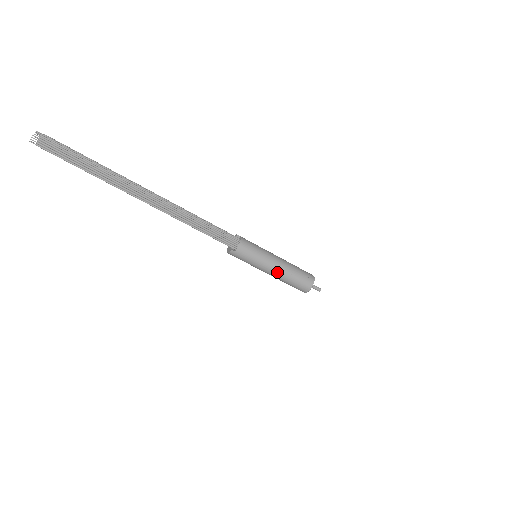
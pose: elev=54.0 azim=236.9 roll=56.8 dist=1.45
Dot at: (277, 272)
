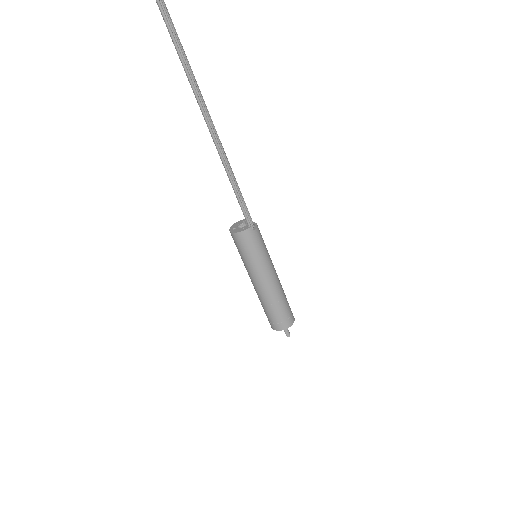
Dot at: (276, 283)
